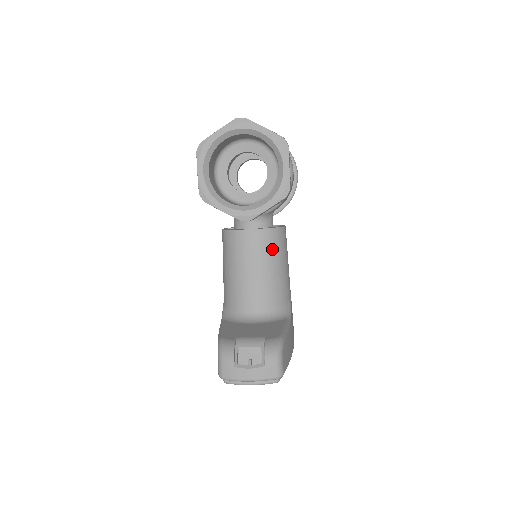
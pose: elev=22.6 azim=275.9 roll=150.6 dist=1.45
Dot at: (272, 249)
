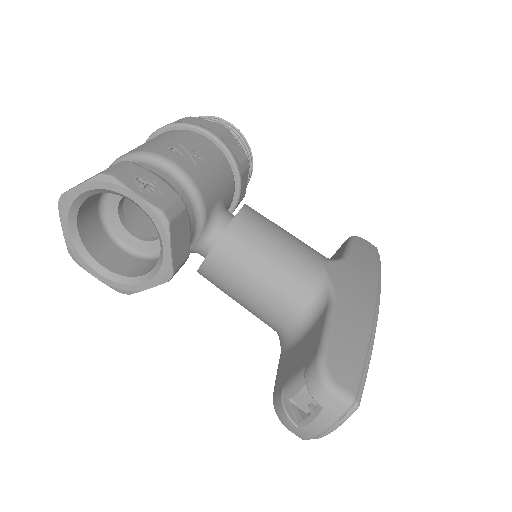
Dot at: (244, 253)
